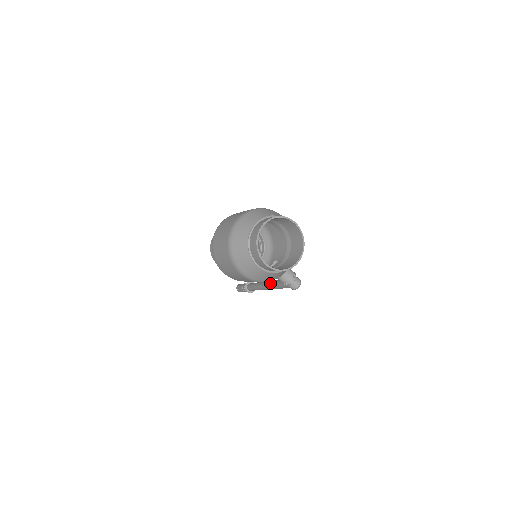
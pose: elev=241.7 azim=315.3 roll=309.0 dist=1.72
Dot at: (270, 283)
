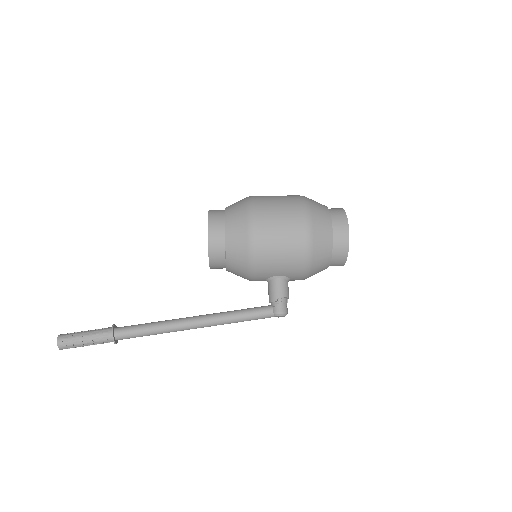
Dot at: (213, 313)
